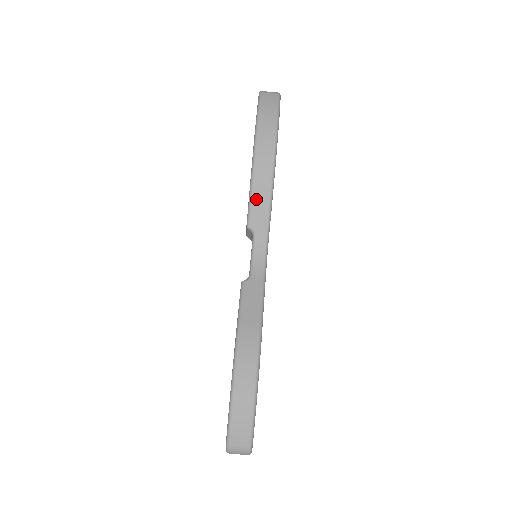
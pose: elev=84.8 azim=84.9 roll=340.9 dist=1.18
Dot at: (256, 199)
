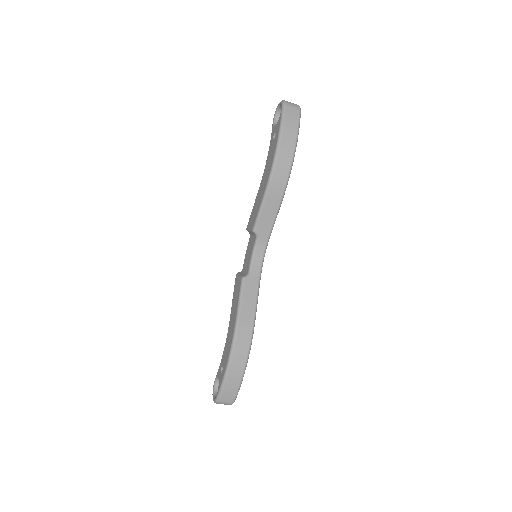
Dot at: (266, 210)
